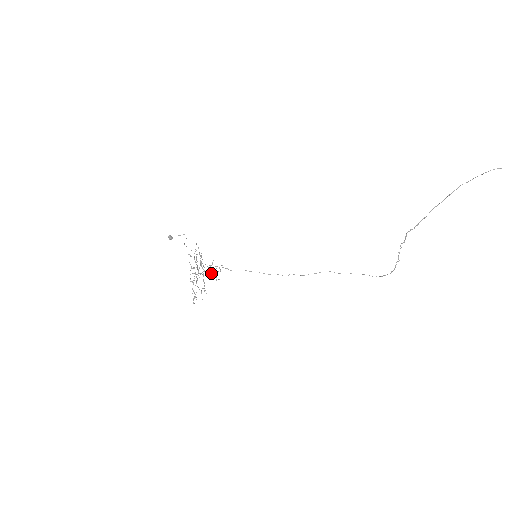
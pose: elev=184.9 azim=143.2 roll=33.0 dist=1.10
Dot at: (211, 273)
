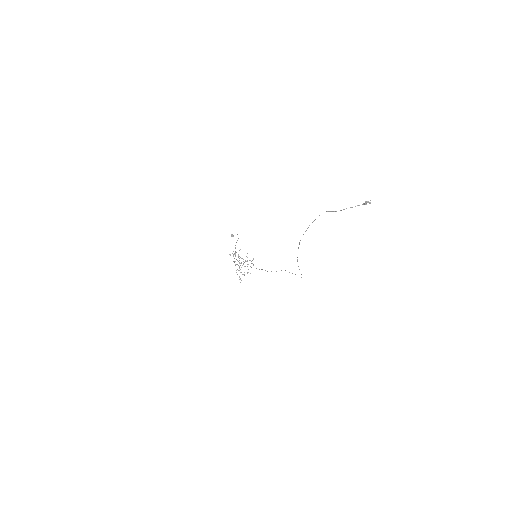
Dot at: occluded
